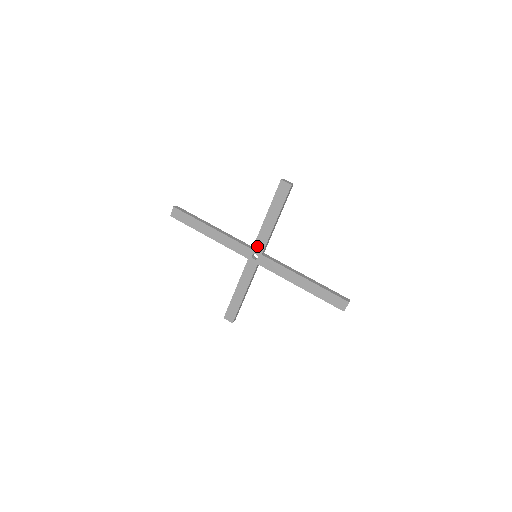
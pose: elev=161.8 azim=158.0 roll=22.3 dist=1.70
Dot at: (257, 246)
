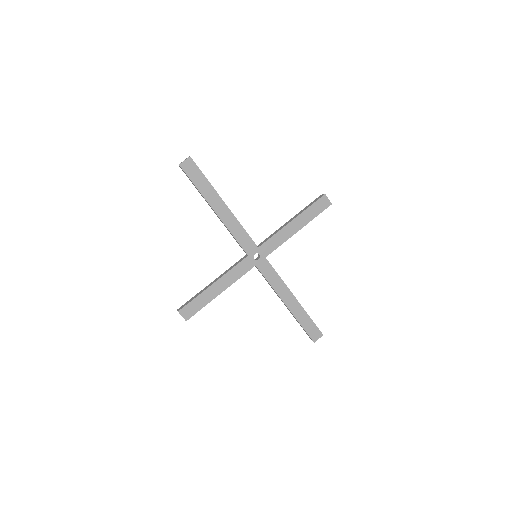
Dot at: (266, 246)
